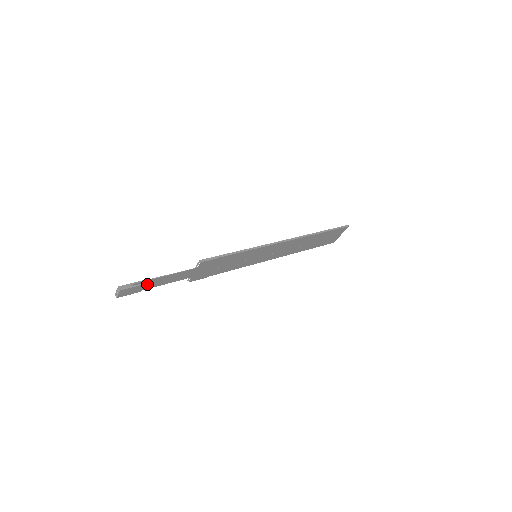
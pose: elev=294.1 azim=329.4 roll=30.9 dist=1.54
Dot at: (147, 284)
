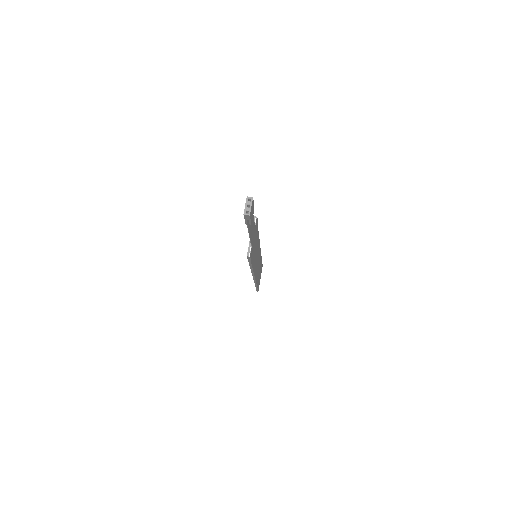
Dot at: occluded
